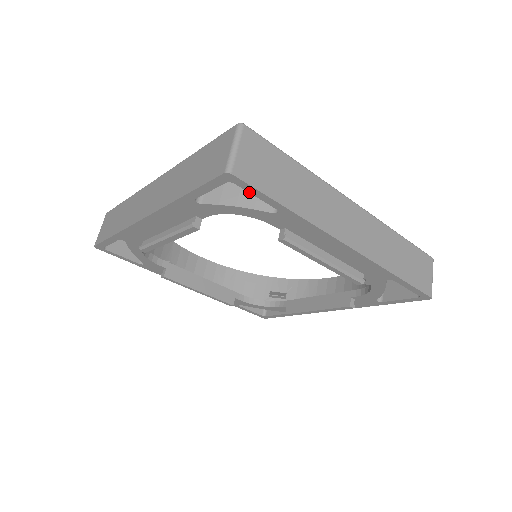
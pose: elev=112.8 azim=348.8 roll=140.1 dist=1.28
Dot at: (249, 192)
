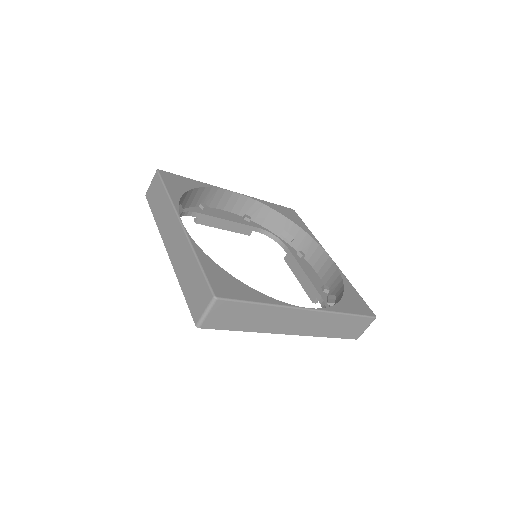
Dot at: occluded
